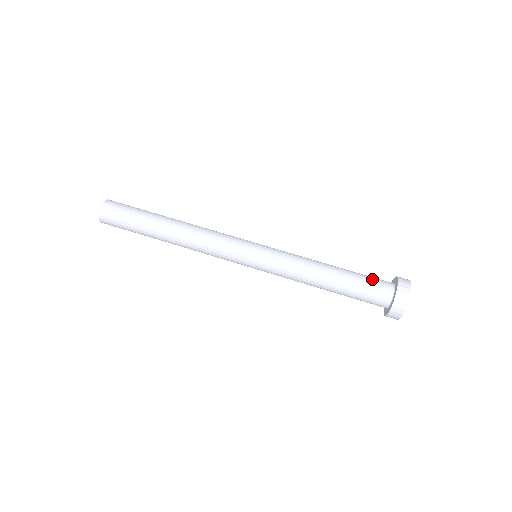
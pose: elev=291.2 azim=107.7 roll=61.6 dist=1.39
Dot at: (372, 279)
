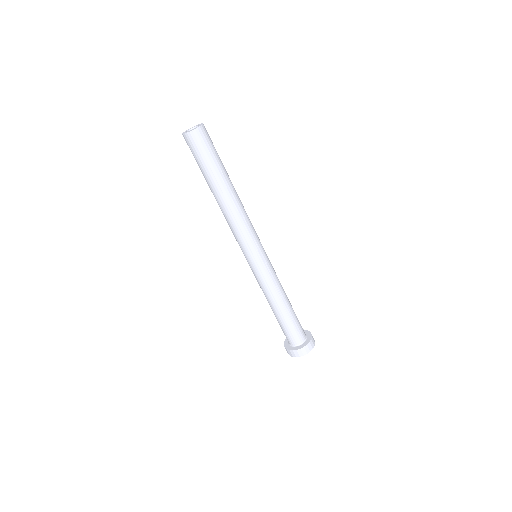
Dot at: (291, 333)
